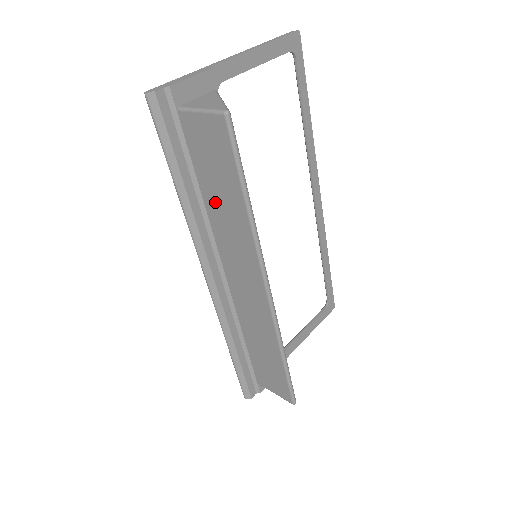
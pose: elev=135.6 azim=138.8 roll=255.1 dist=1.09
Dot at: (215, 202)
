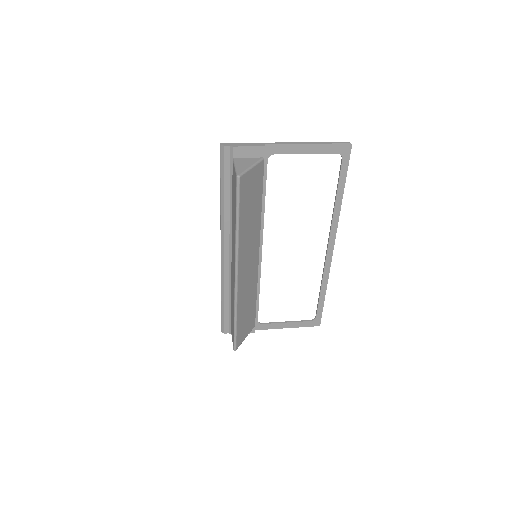
Dot at: (233, 214)
